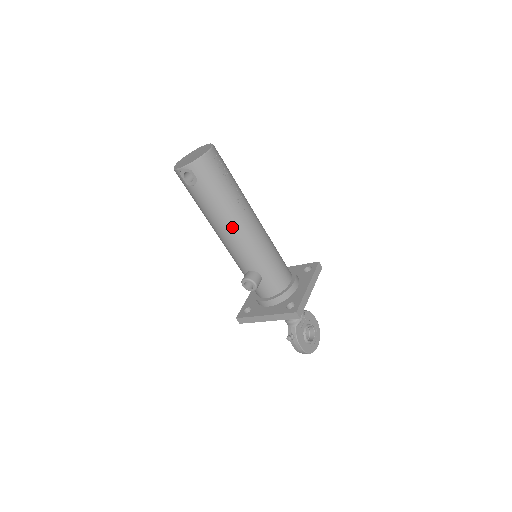
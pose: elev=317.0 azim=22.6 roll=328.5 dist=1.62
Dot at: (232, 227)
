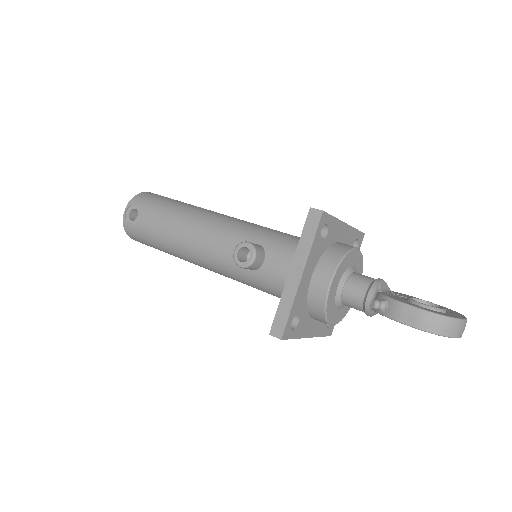
Dot at: (194, 221)
